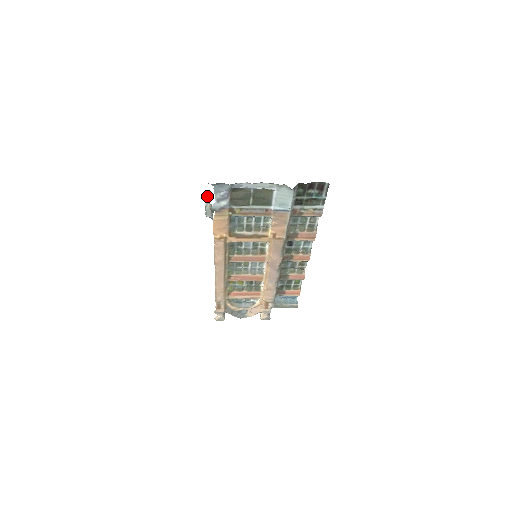
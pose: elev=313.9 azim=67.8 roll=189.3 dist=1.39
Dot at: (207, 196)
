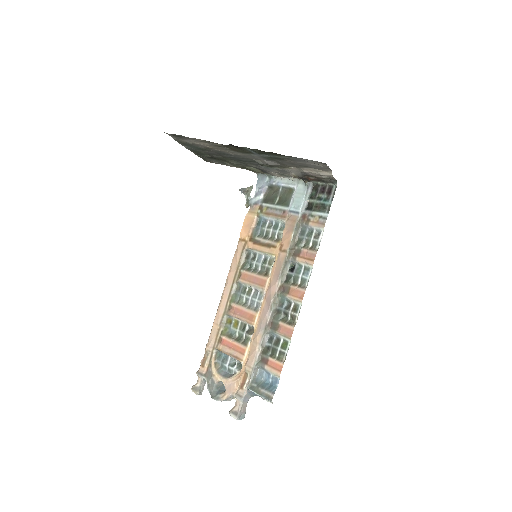
Dot at: (251, 187)
